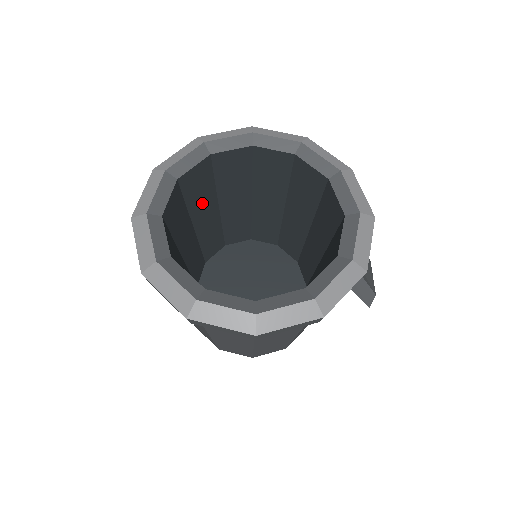
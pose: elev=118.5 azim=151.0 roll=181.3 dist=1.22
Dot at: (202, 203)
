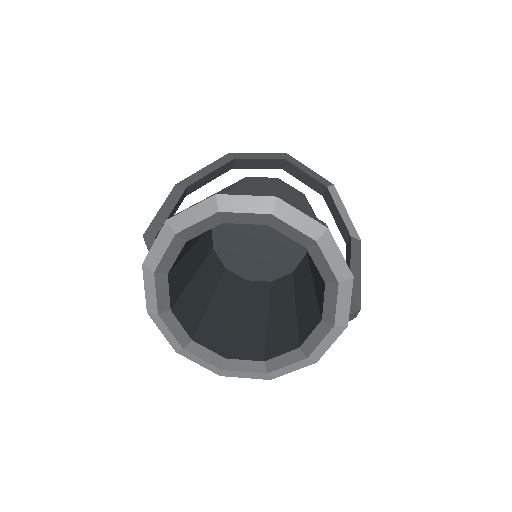
Dot at: (193, 240)
